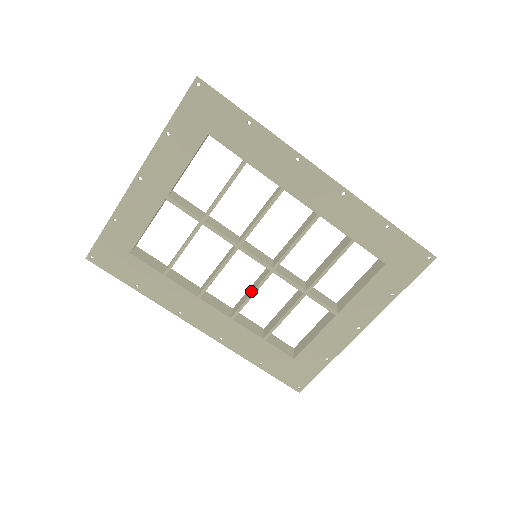
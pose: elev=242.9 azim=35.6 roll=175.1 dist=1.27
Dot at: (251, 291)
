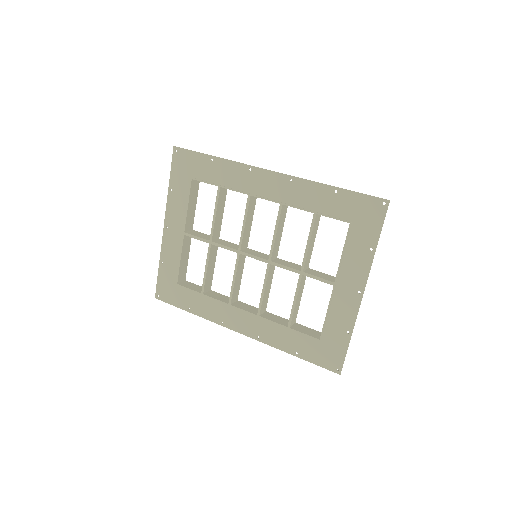
Dot at: (264, 287)
